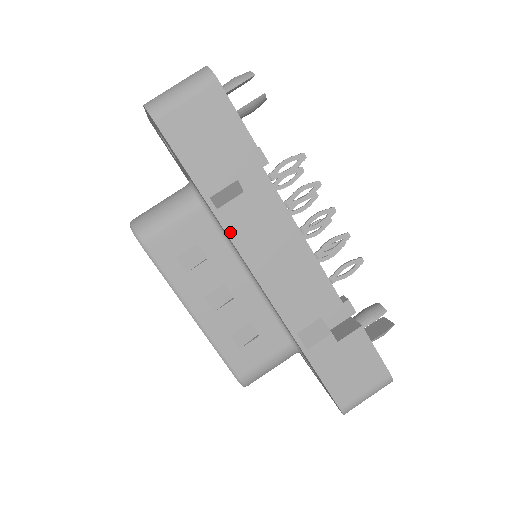
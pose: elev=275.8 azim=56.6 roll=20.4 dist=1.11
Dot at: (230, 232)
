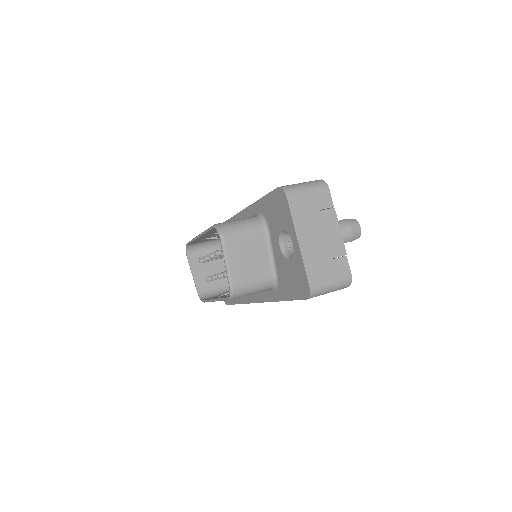
Dot at: occluded
